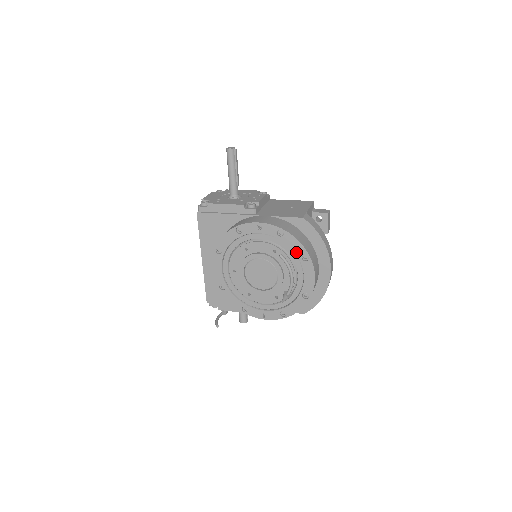
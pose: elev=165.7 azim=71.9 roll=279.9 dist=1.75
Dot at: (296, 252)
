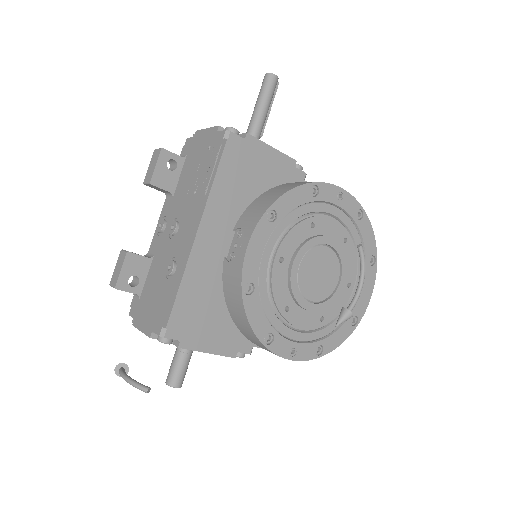
Dot at: (366, 249)
